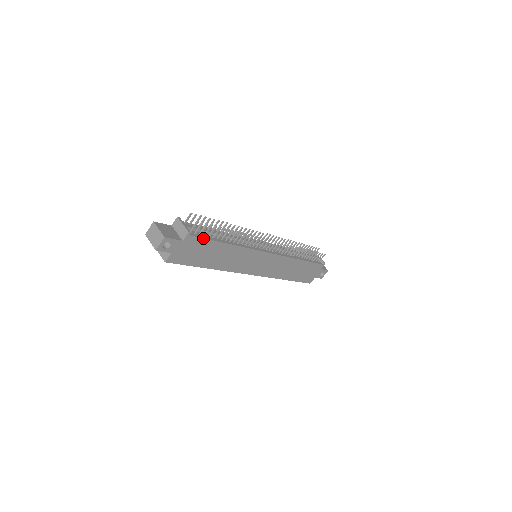
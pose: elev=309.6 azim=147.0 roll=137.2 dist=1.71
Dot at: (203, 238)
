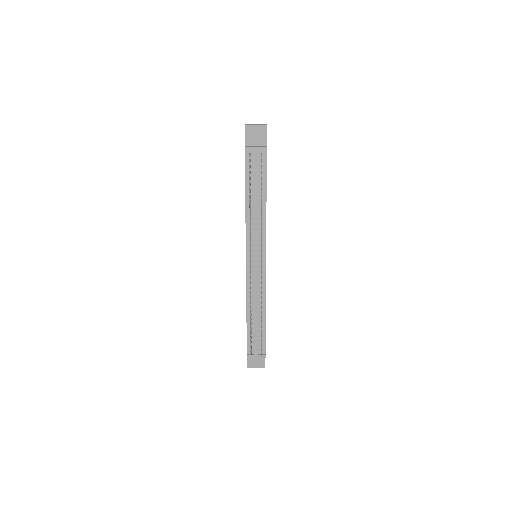
Dot at: (265, 341)
